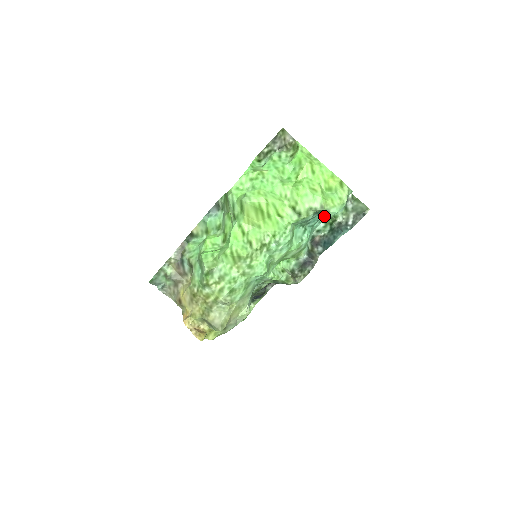
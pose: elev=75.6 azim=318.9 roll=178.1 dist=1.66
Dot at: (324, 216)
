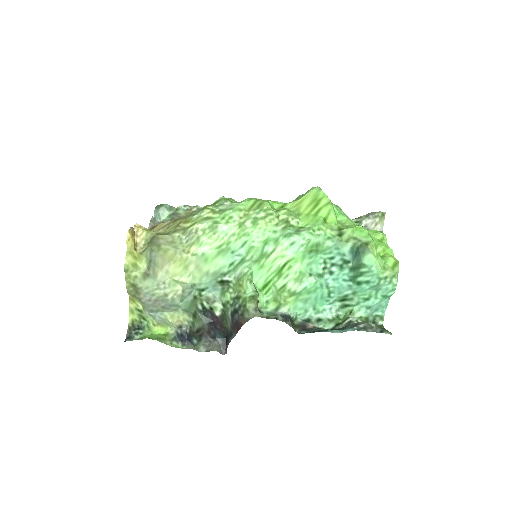
Dot at: (349, 285)
